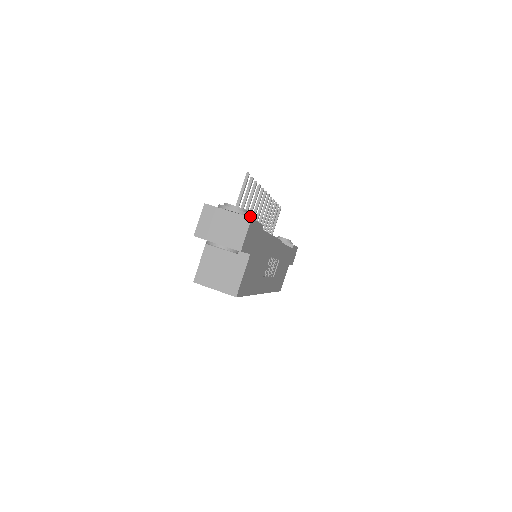
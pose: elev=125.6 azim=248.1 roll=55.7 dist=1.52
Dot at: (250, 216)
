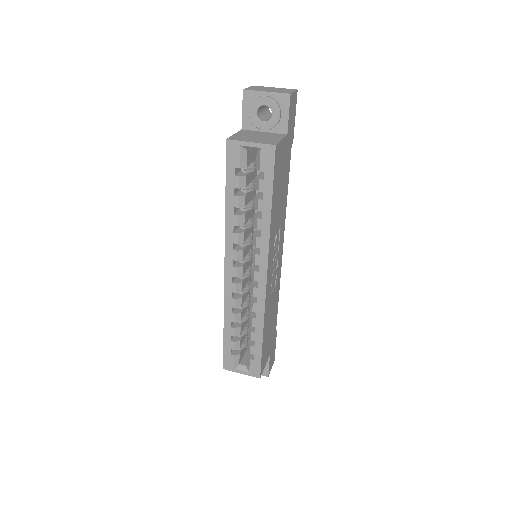
Dot at: occluded
